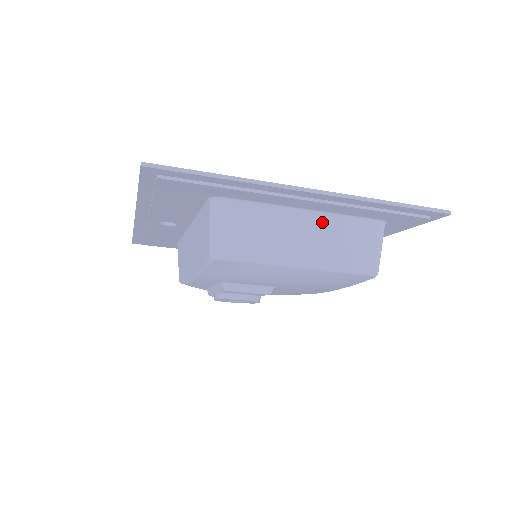
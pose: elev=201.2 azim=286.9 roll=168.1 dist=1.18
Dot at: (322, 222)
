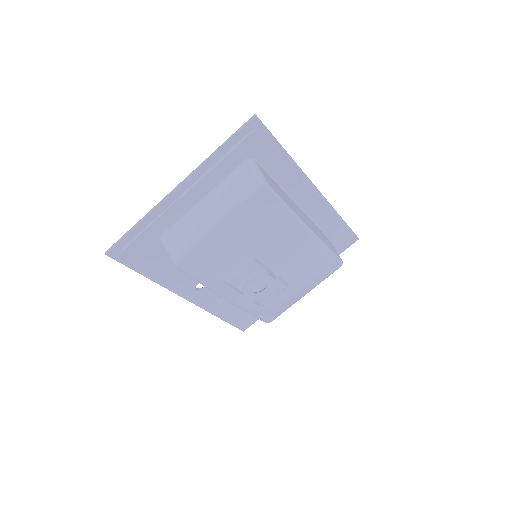
Dot at: (214, 195)
